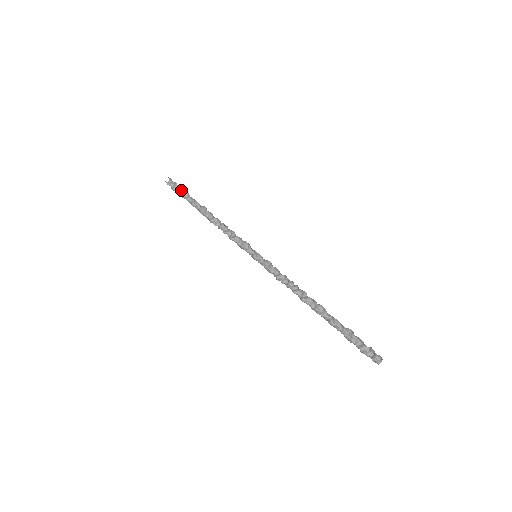
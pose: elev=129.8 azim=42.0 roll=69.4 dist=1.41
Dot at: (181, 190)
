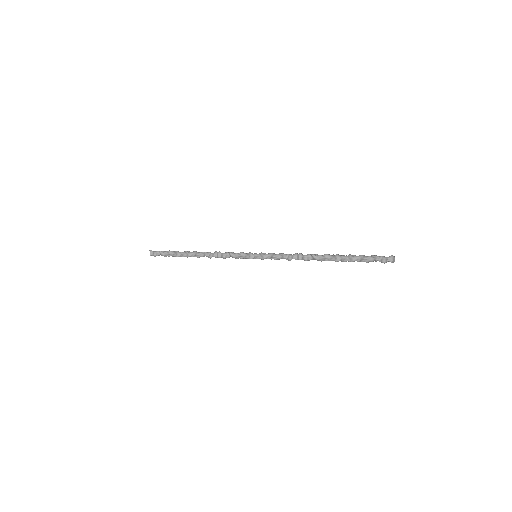
Dot at: (165, 255)
